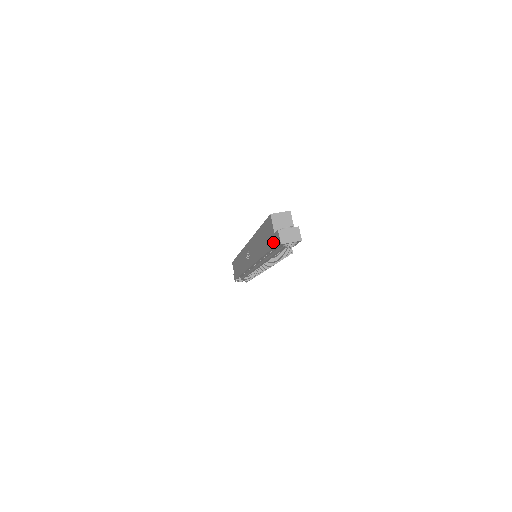
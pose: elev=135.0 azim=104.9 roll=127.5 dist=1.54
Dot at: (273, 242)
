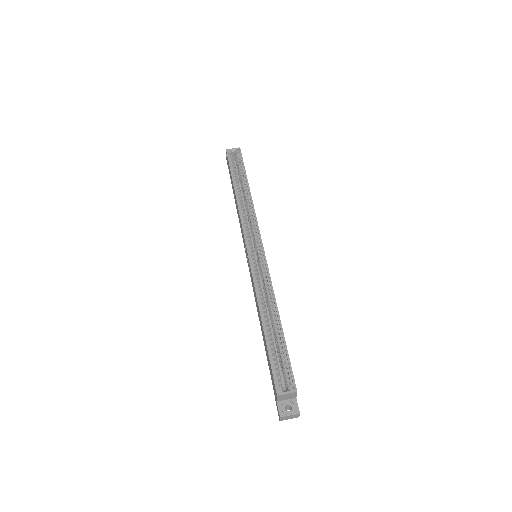
Dot at: (274, 392)
